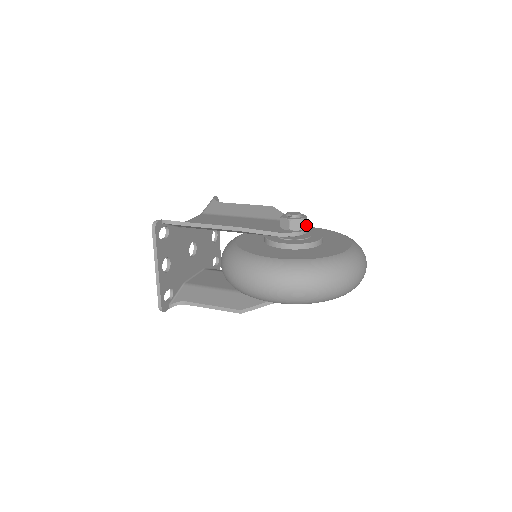
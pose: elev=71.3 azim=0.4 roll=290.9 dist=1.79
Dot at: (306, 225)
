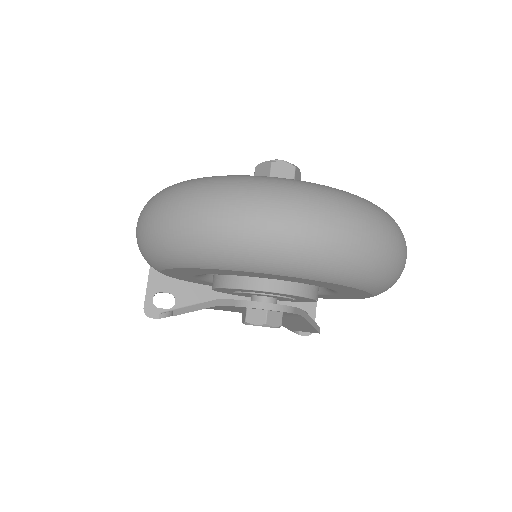
Dot at: occluded
